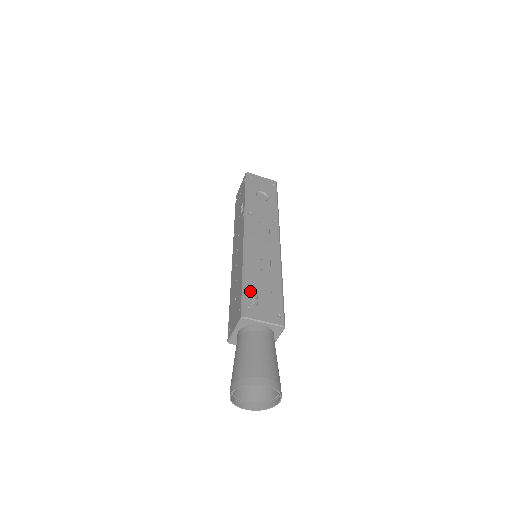
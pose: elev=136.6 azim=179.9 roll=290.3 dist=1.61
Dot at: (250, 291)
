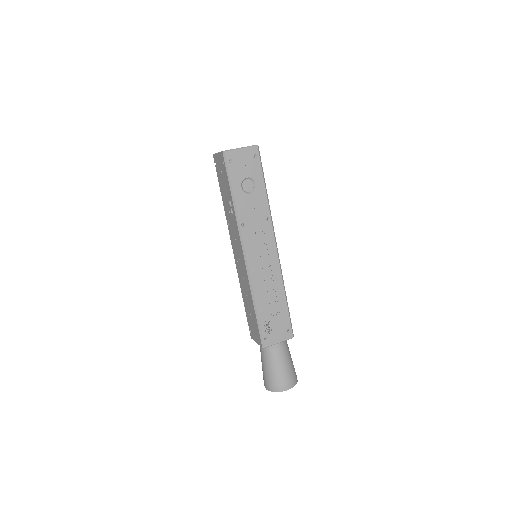
Dot at: (264, 322)
